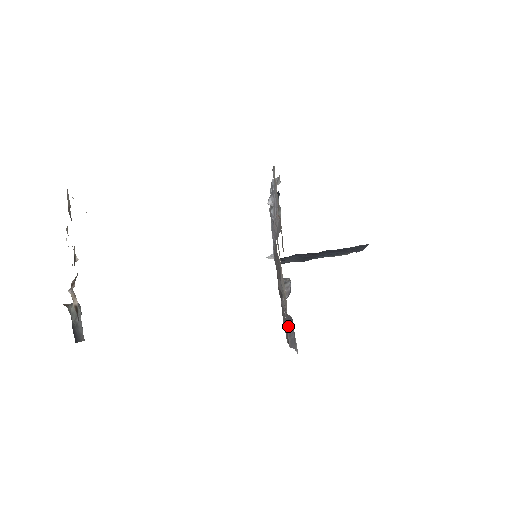
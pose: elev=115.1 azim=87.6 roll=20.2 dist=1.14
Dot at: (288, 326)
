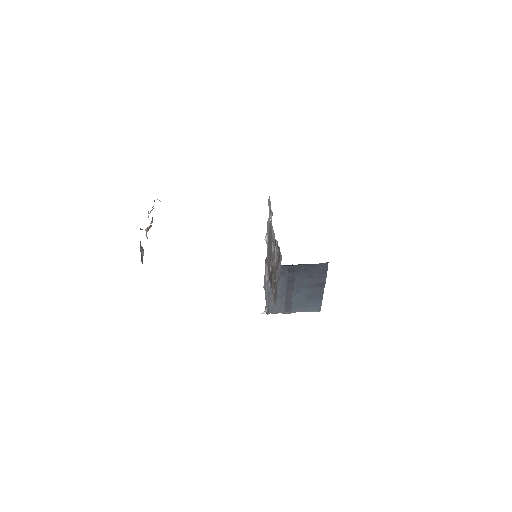
Dot at: (276, 272)
